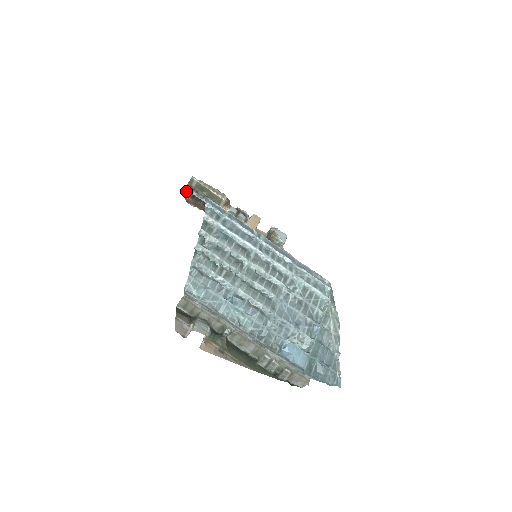
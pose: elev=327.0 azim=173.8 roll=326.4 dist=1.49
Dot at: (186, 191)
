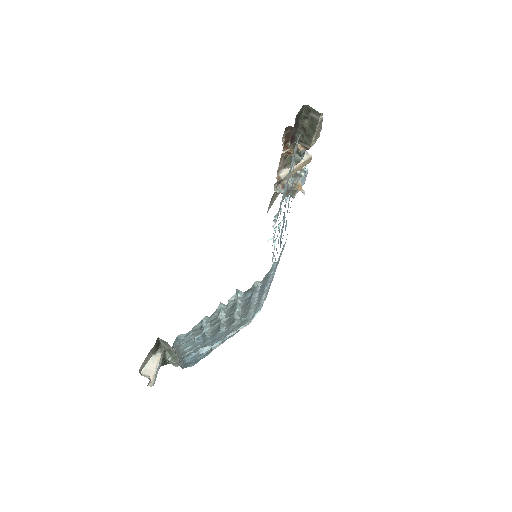
Dot at: (300, 112)
